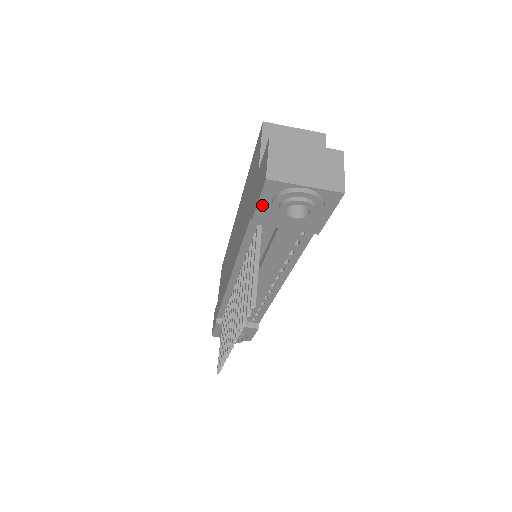
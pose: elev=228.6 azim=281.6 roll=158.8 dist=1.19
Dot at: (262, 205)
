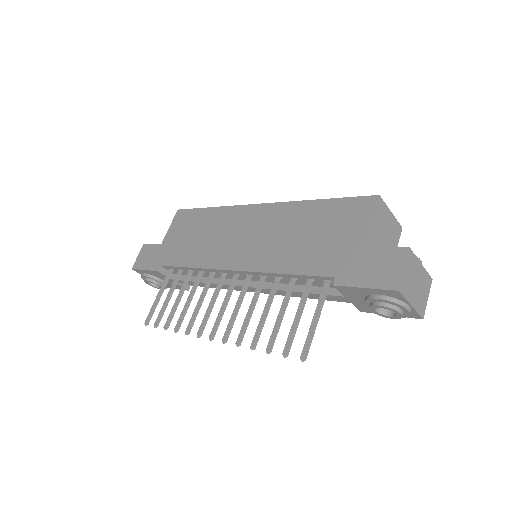
Dot at: (364, 289)
